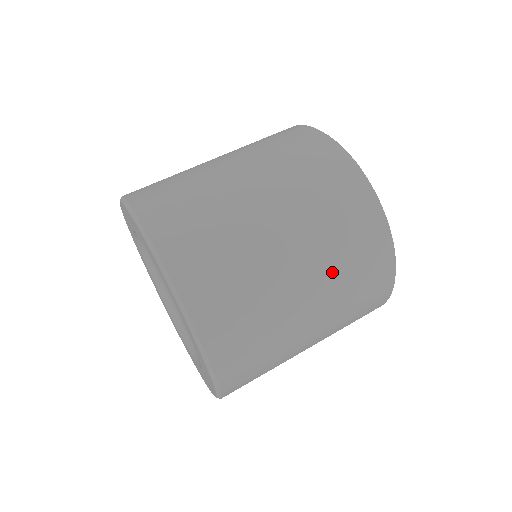
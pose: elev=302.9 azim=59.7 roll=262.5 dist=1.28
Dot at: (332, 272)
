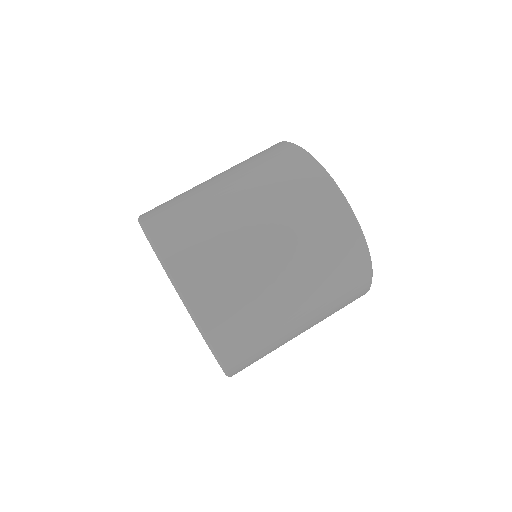
Dot at: (278, 210)
